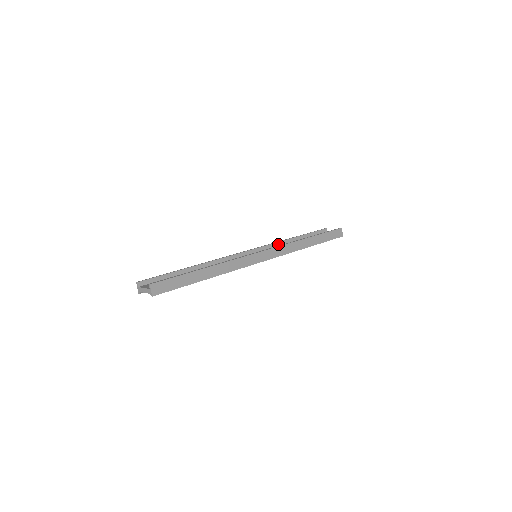
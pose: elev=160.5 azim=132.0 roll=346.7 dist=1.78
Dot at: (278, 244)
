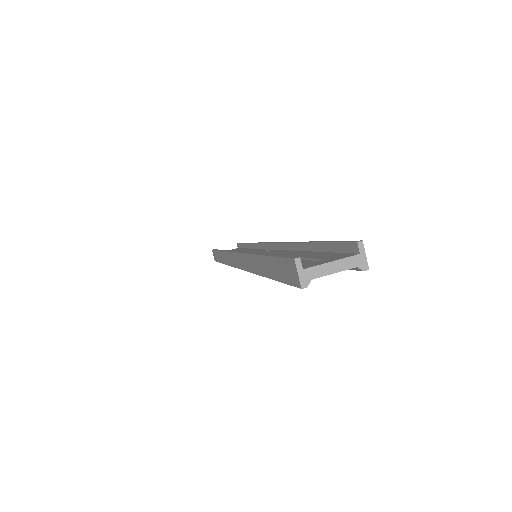
Dot at: occluded
